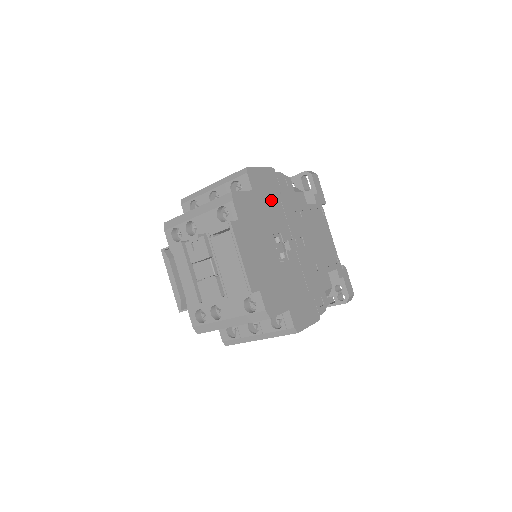
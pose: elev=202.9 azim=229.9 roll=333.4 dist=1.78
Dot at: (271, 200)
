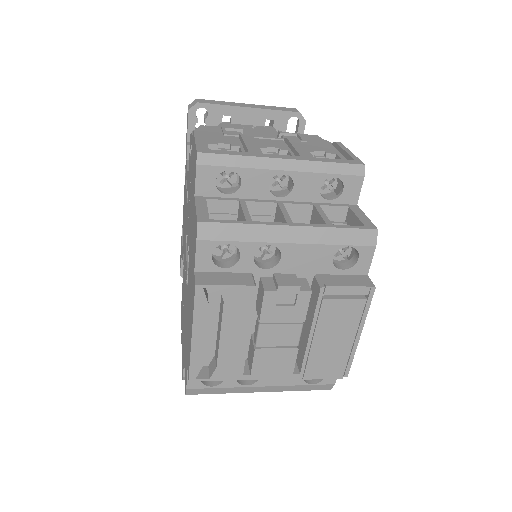
Dot at: occluded
